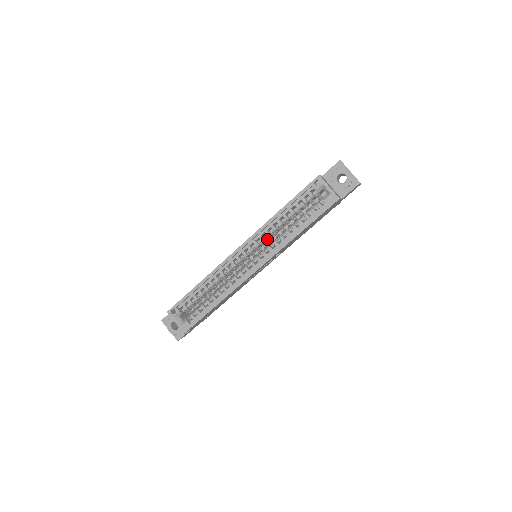
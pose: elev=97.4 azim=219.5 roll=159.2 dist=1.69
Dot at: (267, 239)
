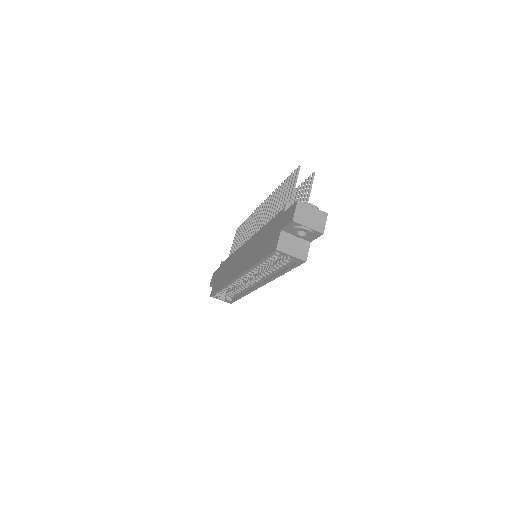
Dot at: occluded
